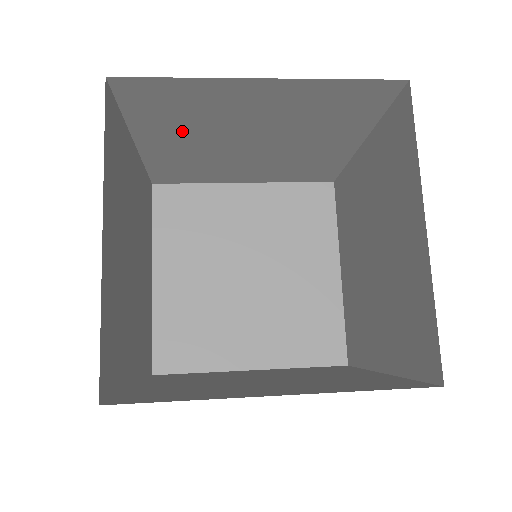
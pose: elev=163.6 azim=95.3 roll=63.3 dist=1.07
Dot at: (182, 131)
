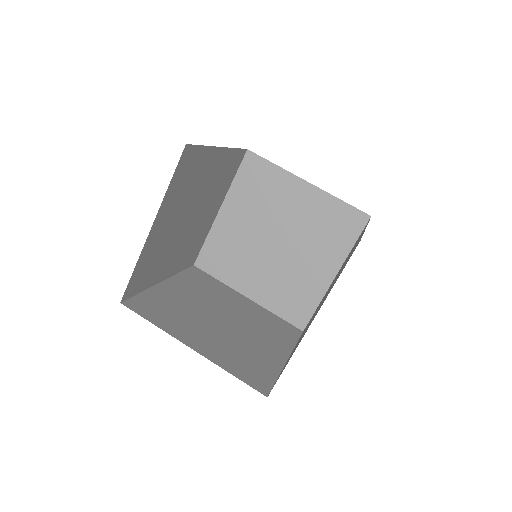
Dot at: occluded
